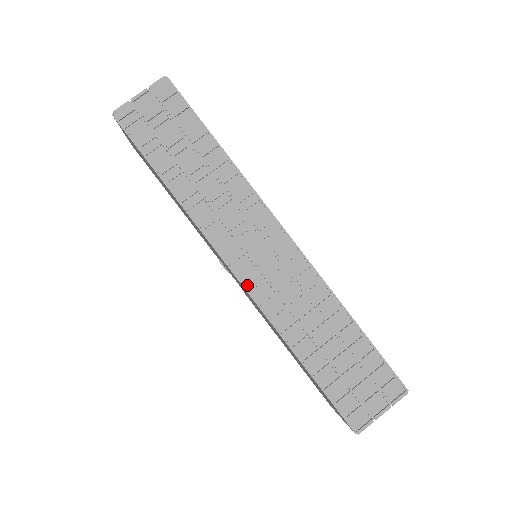
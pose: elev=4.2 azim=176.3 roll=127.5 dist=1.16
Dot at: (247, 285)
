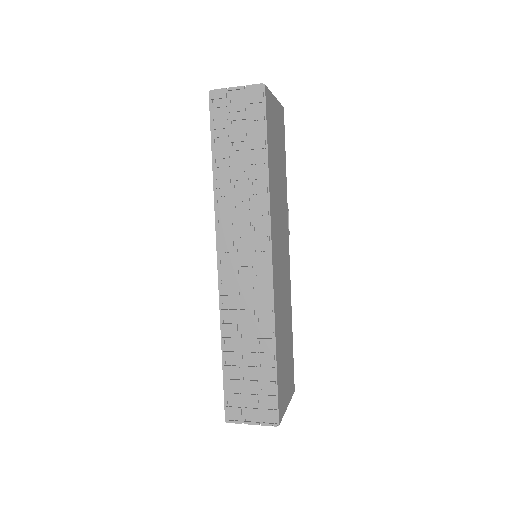
Dot at: (221, 275)
